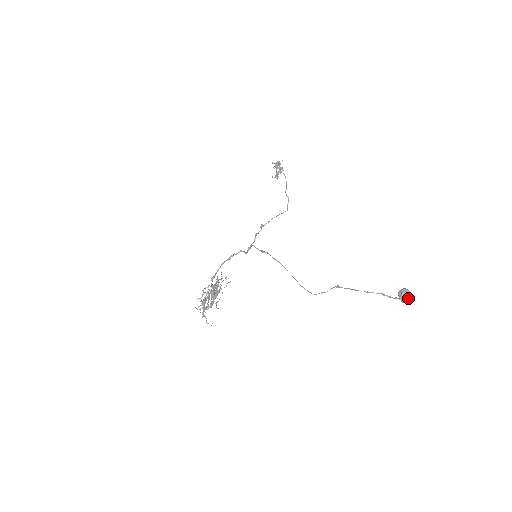
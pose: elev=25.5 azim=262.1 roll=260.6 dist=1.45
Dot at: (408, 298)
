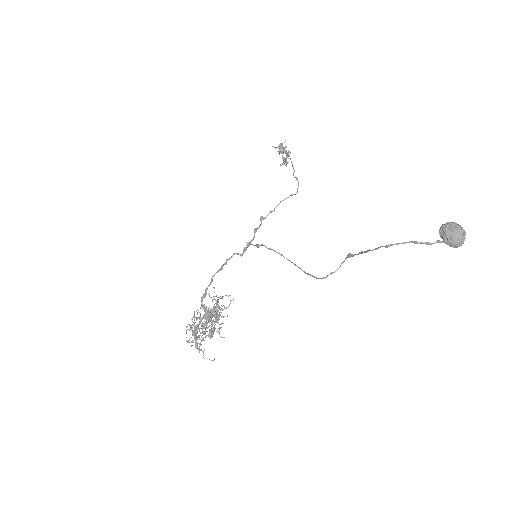
Dot at: (457, 236)
